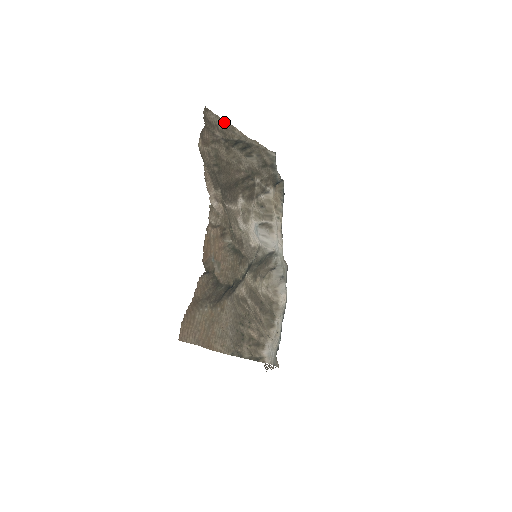
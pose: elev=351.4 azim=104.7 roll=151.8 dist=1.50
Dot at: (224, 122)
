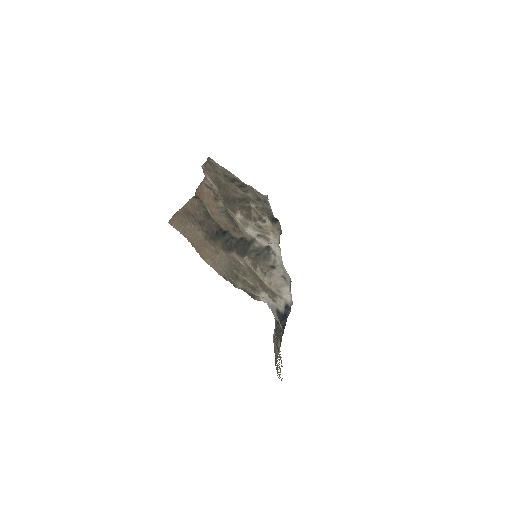
Dot at: (224, 168)
